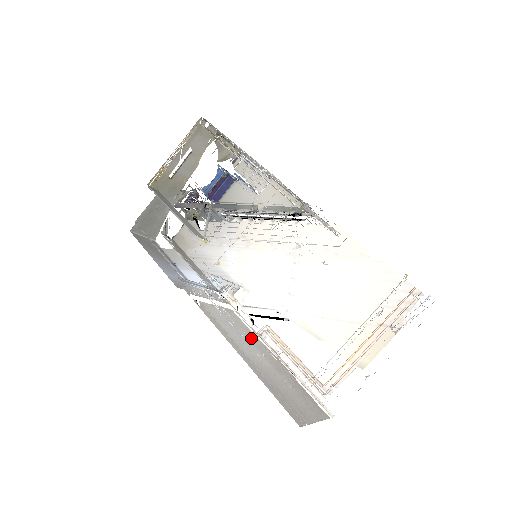
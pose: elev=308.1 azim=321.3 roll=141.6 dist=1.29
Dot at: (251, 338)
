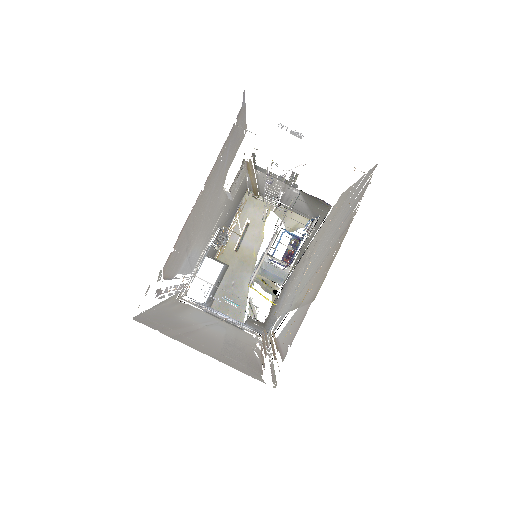
Dot at: (236, 336)
